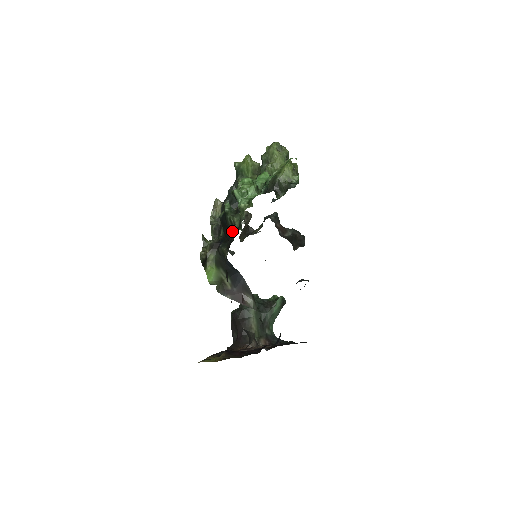
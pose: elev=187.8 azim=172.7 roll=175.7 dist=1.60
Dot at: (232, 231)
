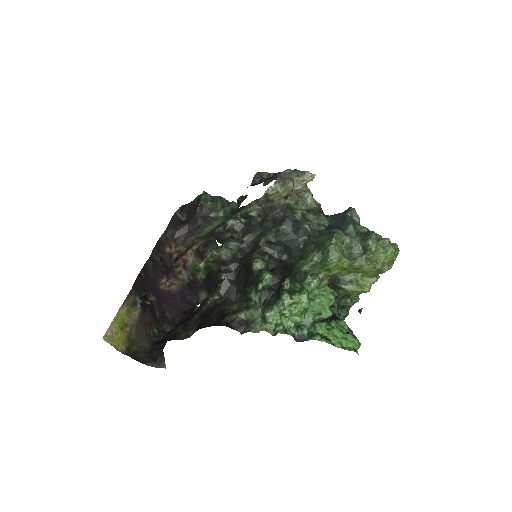
Dot at: (244, 293)
